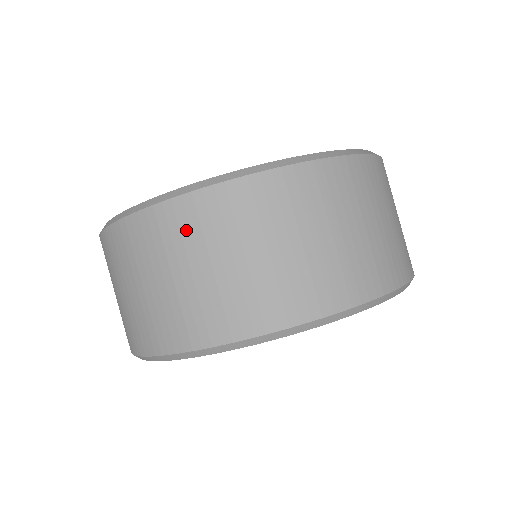
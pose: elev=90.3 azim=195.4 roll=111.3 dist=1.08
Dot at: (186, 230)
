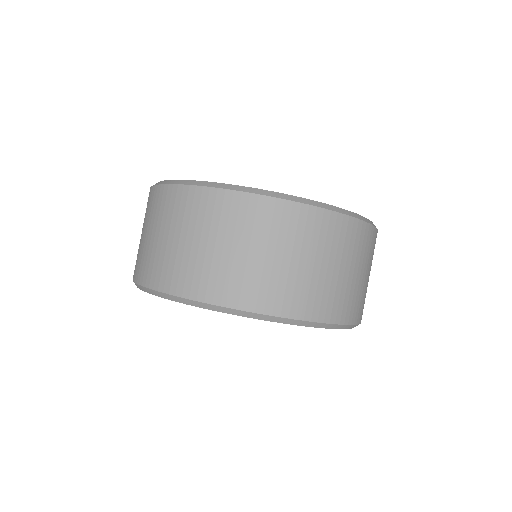
Dot at: (150, 207)
